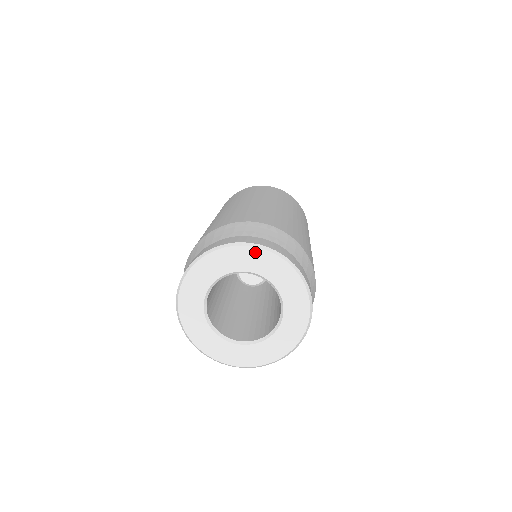
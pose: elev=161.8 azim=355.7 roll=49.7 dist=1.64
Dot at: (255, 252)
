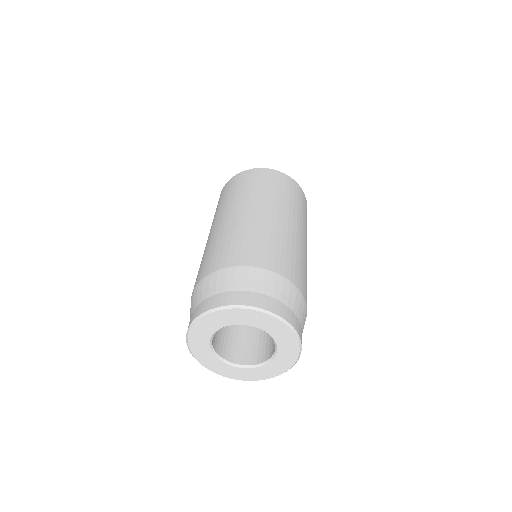
Dot at: (261, 315)
